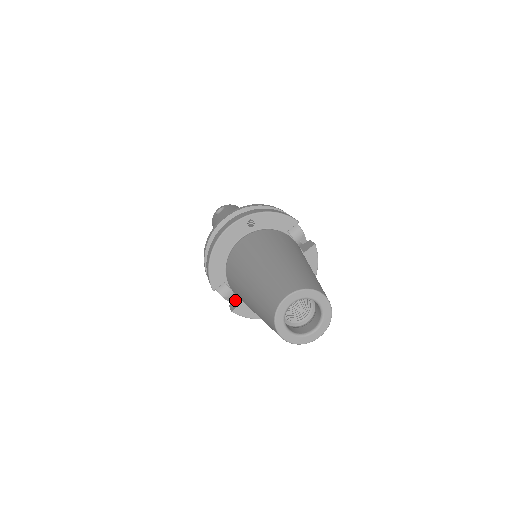
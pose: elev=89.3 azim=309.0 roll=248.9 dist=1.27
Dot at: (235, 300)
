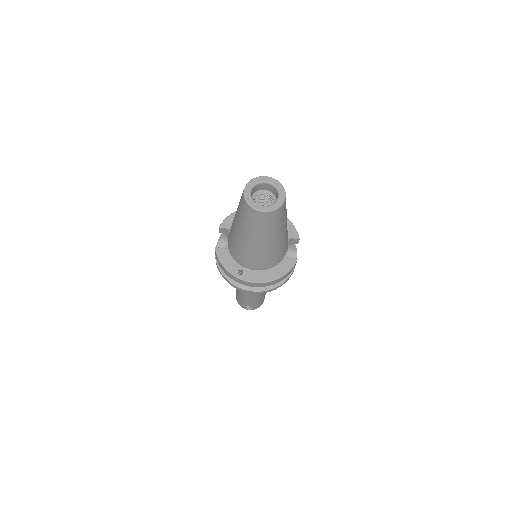
Dot at: occluded
